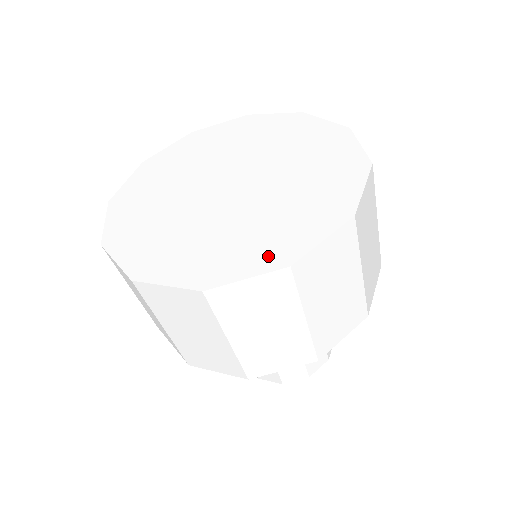
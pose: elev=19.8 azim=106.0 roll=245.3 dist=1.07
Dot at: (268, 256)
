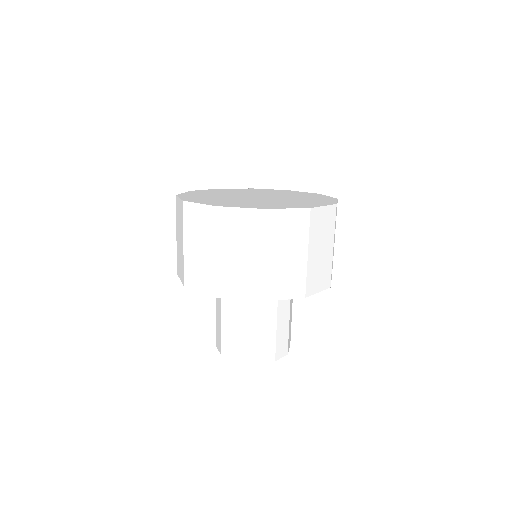
Dot at: (296, 206)
